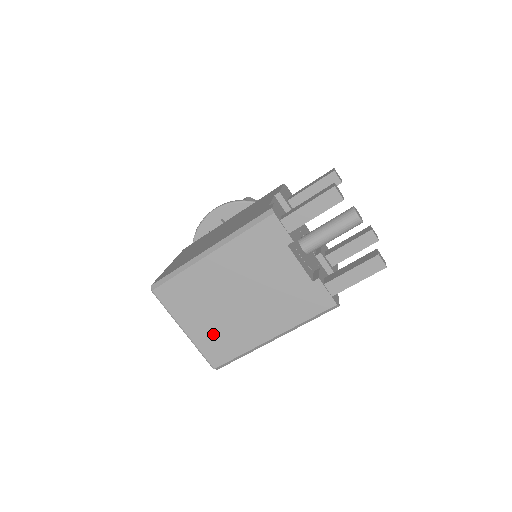
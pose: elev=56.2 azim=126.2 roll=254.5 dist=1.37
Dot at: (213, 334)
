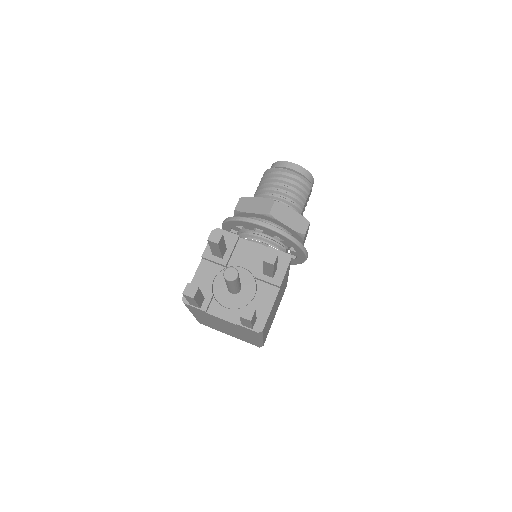
Dot at: (239, 337)
